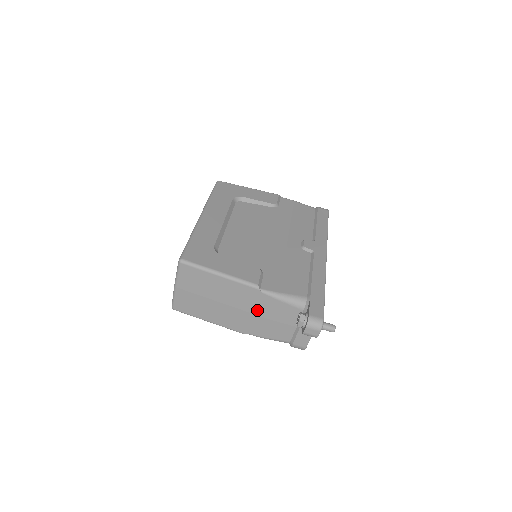
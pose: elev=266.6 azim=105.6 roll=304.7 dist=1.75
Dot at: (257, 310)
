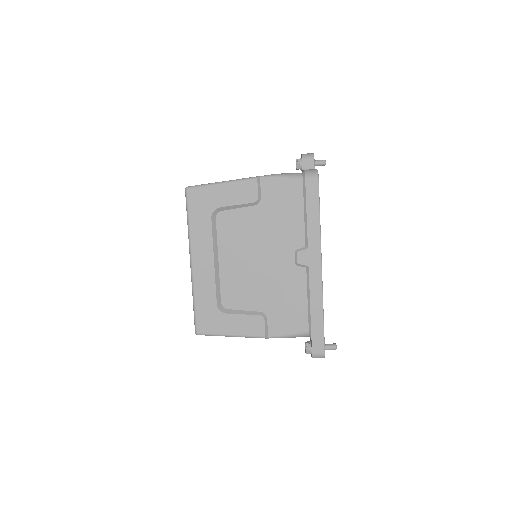
Dot at: occluded
